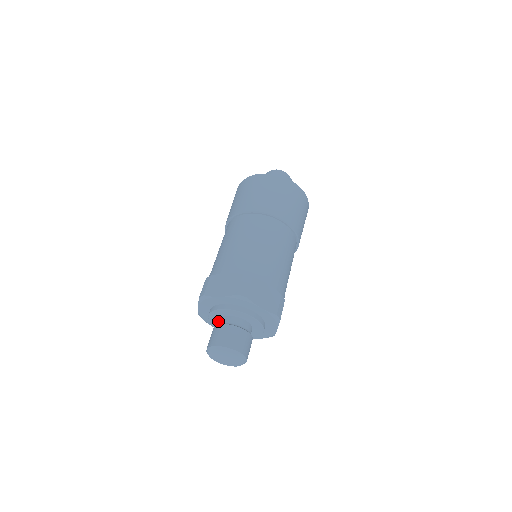
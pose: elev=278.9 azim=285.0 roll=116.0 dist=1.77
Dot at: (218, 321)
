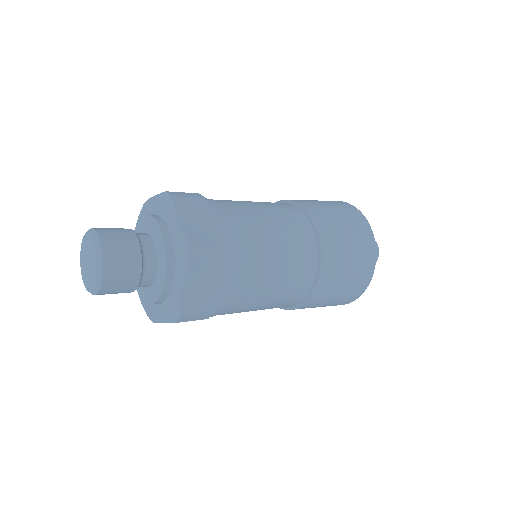
Dot at: occluded
